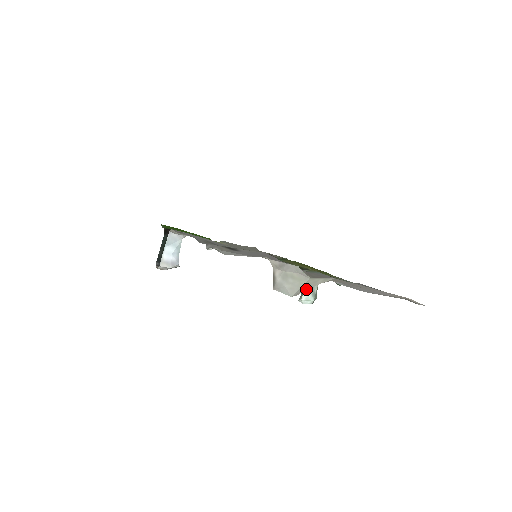
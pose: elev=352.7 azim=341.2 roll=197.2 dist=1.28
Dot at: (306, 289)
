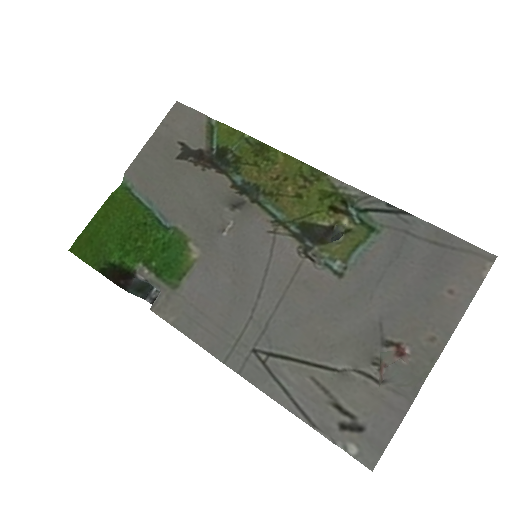
Dot at: occluded
